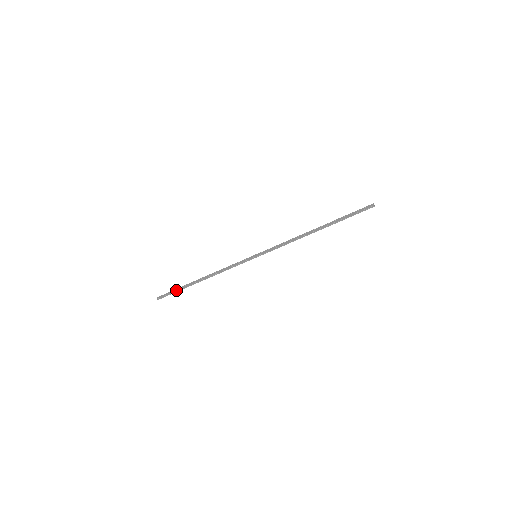
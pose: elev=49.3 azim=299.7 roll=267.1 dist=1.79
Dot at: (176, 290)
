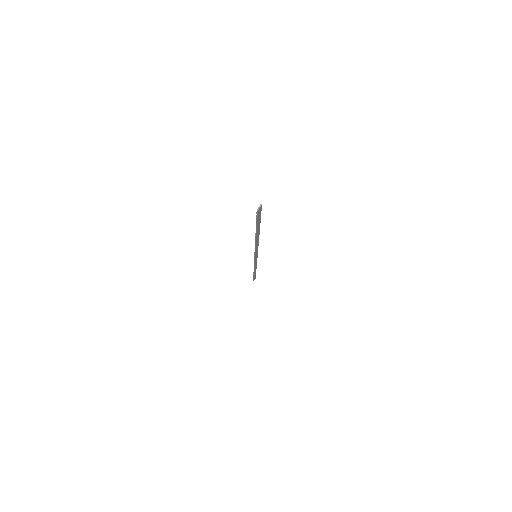
Dot at: (254, 276)
